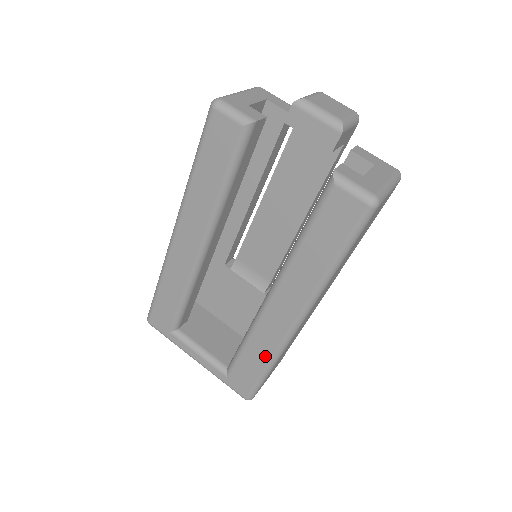
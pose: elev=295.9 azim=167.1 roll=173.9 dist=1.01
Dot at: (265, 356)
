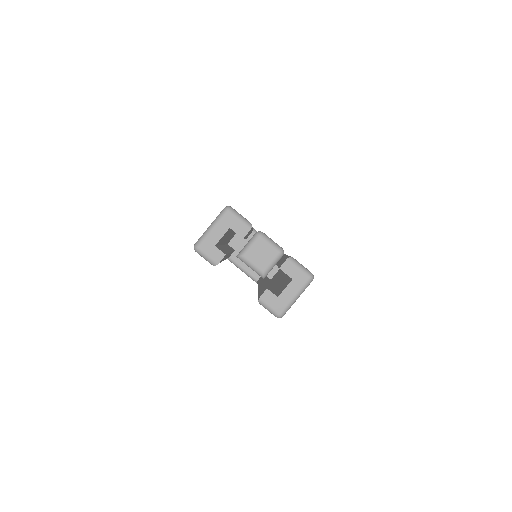
Dot at: occluded
